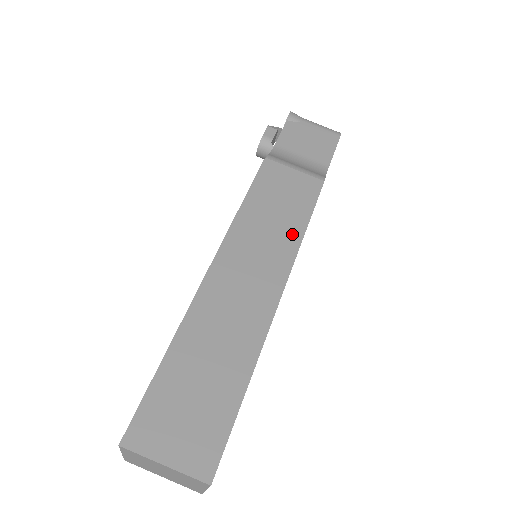
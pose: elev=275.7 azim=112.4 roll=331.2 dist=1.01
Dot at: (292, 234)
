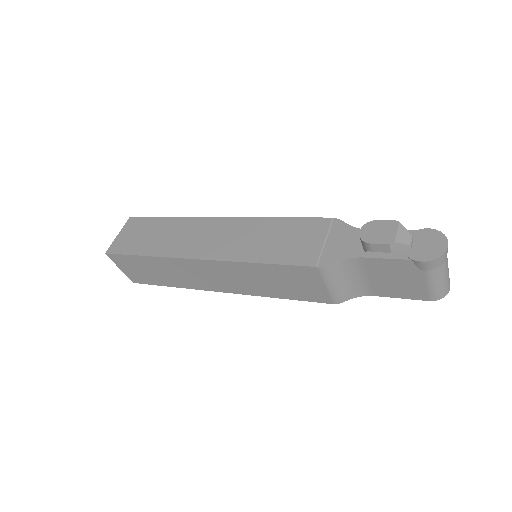
Dot at: (265, 292)
